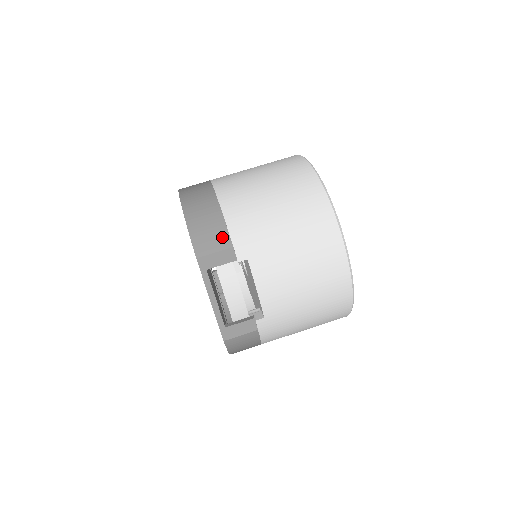
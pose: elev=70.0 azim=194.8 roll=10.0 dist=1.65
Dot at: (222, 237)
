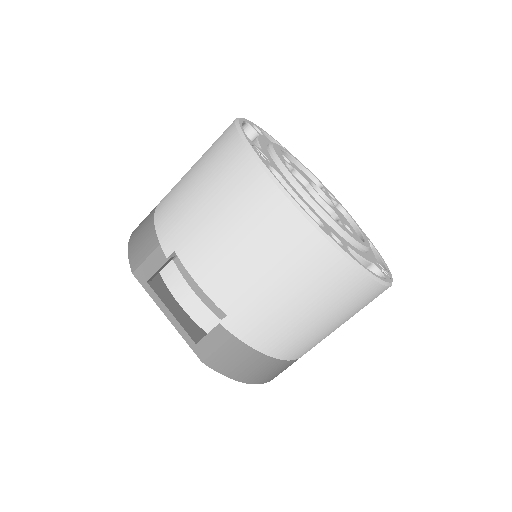
Dot at: (151, 240)
